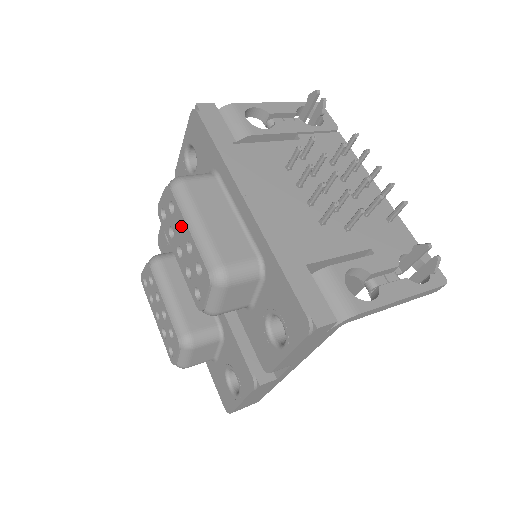
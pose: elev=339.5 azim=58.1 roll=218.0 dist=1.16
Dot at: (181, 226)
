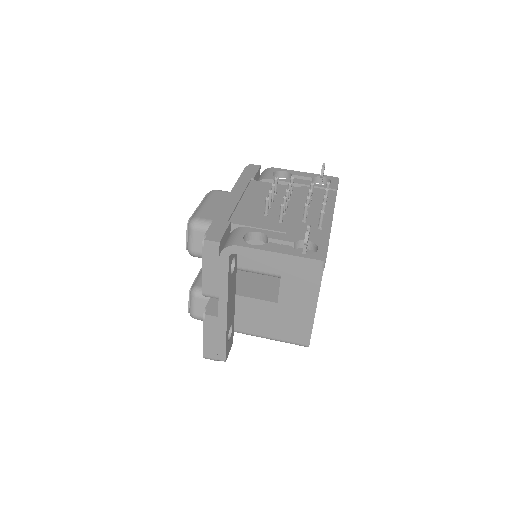
Dot at: occluded
